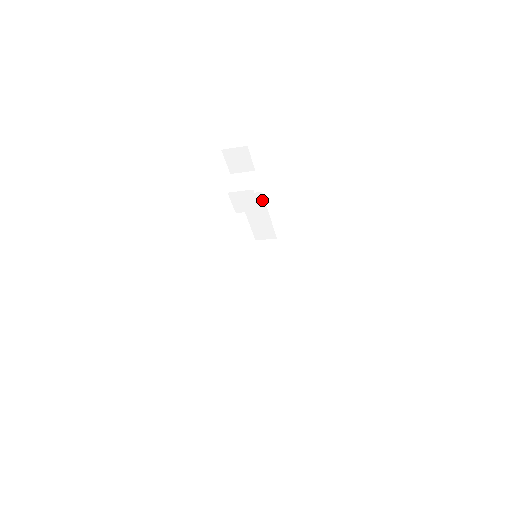
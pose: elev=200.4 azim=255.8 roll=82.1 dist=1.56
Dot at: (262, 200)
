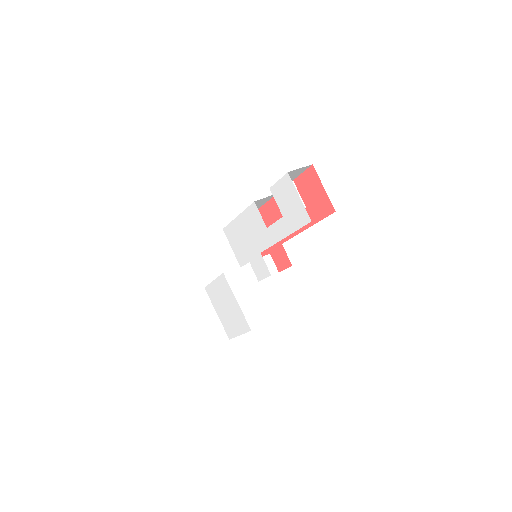
Dot at: (268, 199)
